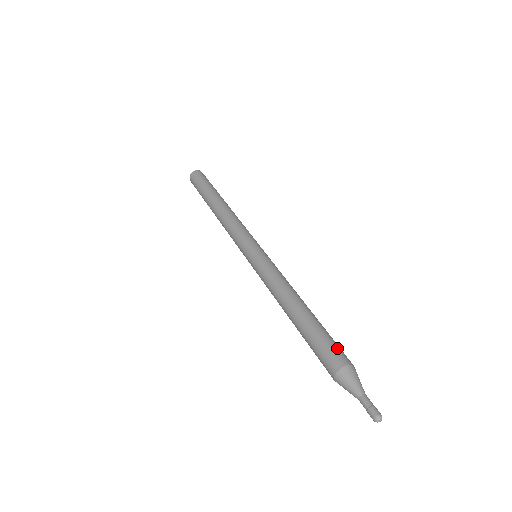
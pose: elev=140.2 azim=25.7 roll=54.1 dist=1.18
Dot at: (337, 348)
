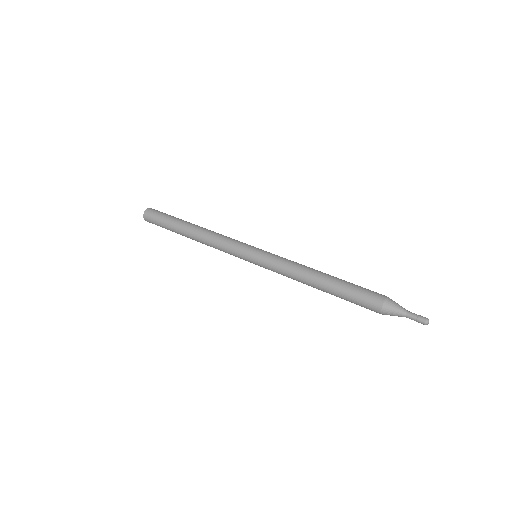
Dot at: occluded
